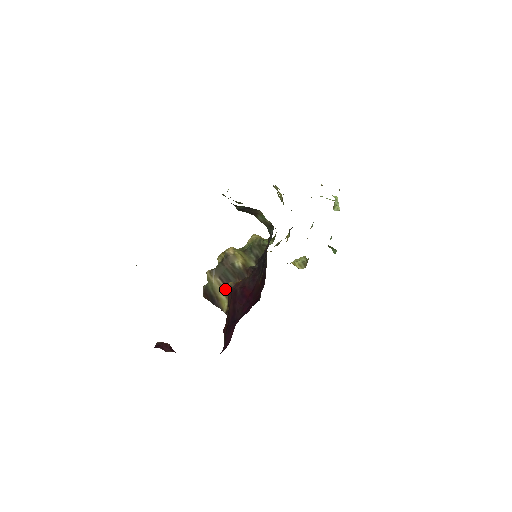
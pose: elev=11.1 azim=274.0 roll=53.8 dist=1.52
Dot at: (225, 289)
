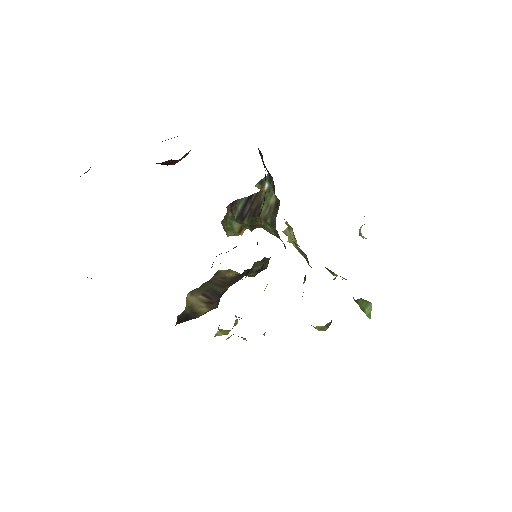
Dot at: (208, 301)
